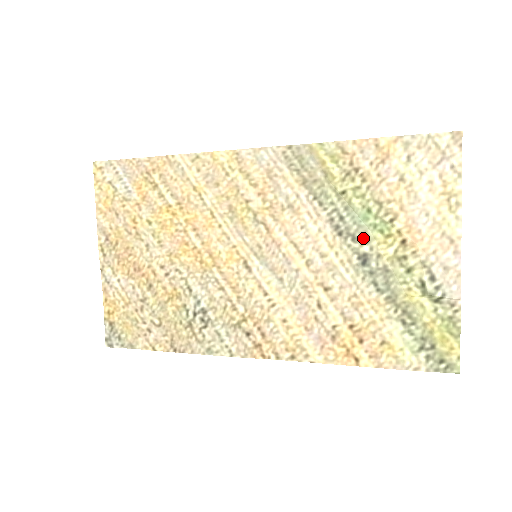
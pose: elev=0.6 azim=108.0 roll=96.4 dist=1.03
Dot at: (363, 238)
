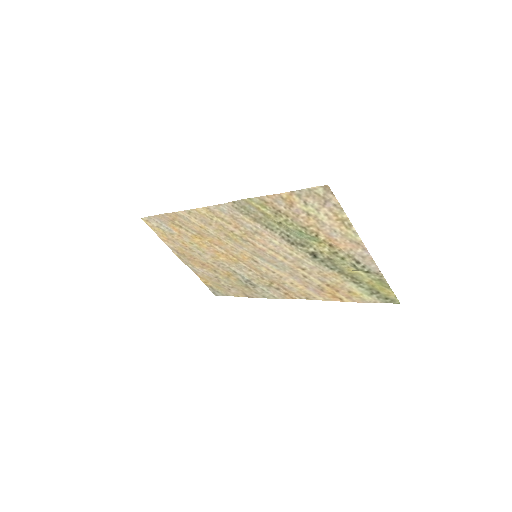
Dot at: (307, 244)
